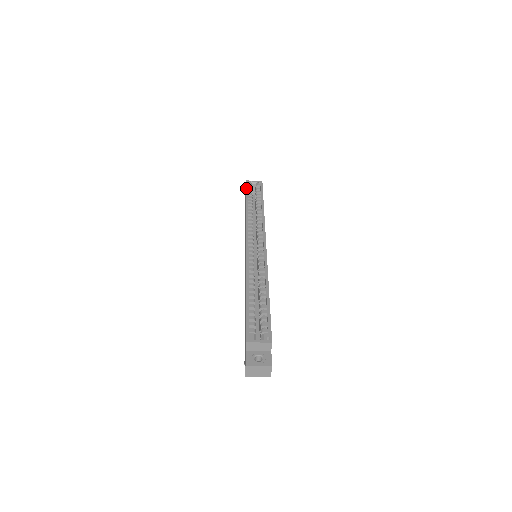
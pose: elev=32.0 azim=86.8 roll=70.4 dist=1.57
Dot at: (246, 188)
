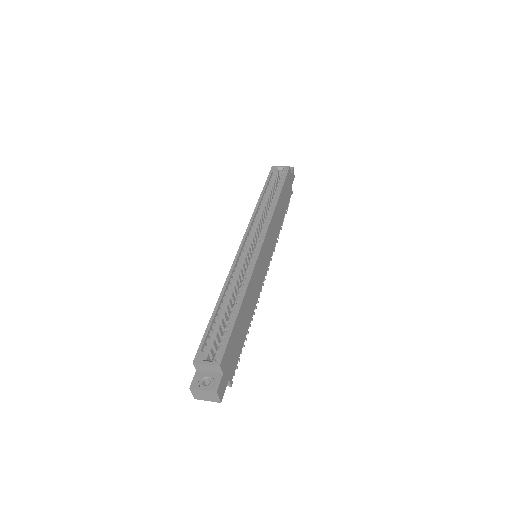
Dot at: (268, 176)
